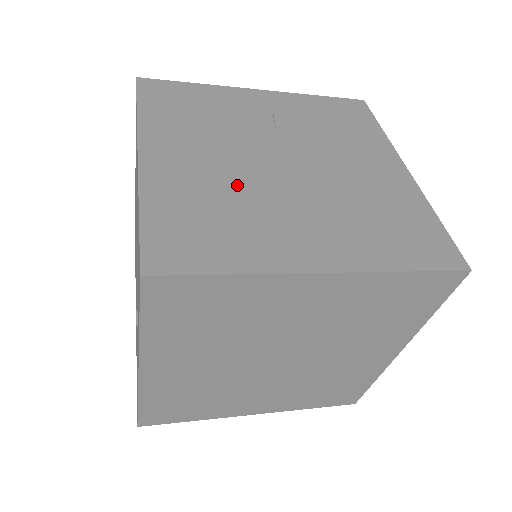
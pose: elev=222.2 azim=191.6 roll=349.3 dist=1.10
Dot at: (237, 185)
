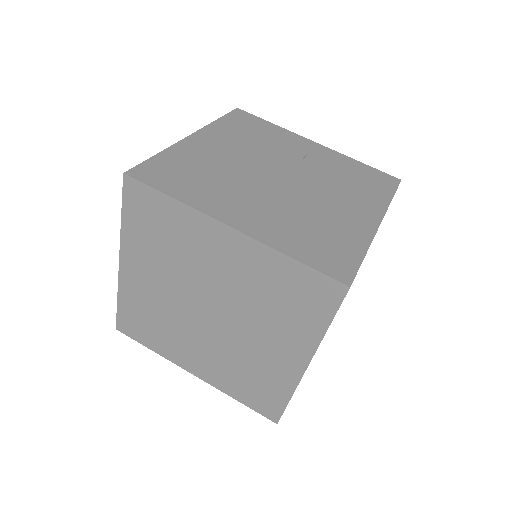
Dot at: (232, 170)
